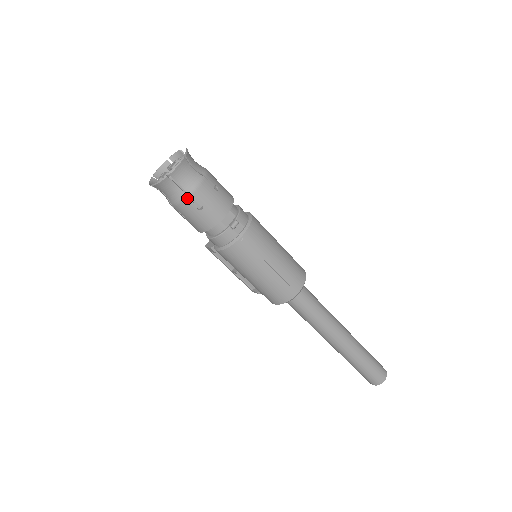
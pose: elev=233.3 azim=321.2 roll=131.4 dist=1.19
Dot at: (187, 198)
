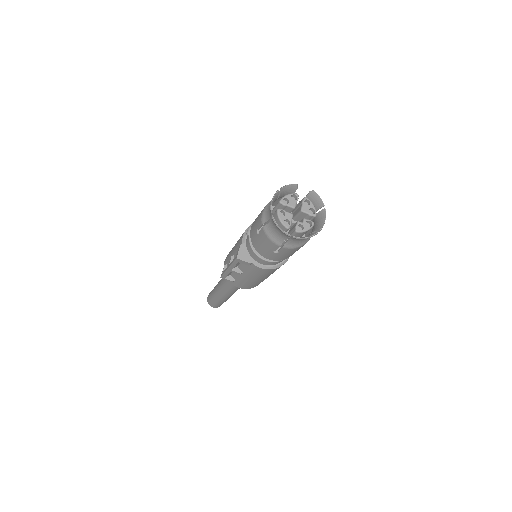
Dot at: occluded
